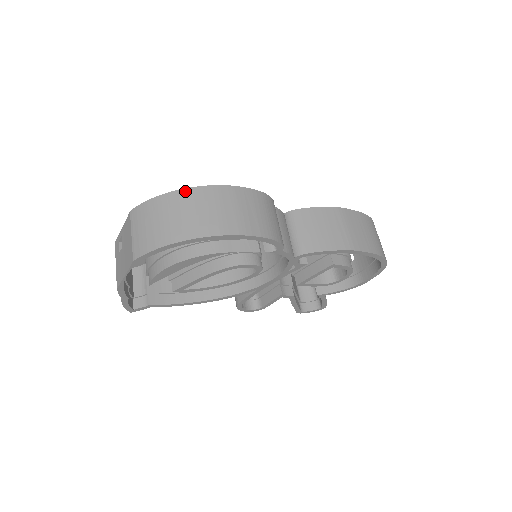
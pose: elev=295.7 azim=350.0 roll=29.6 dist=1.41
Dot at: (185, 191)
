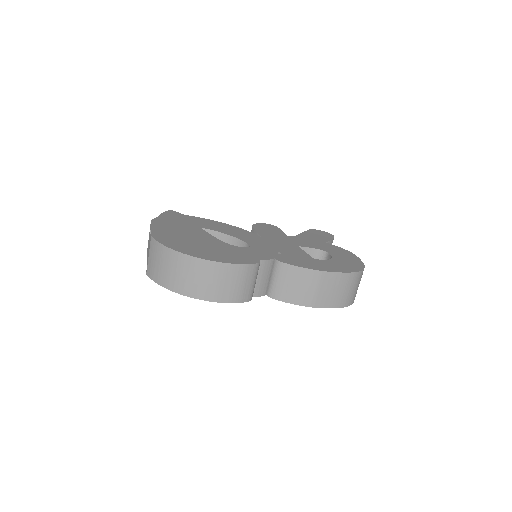
Dot at: (183, 256)
